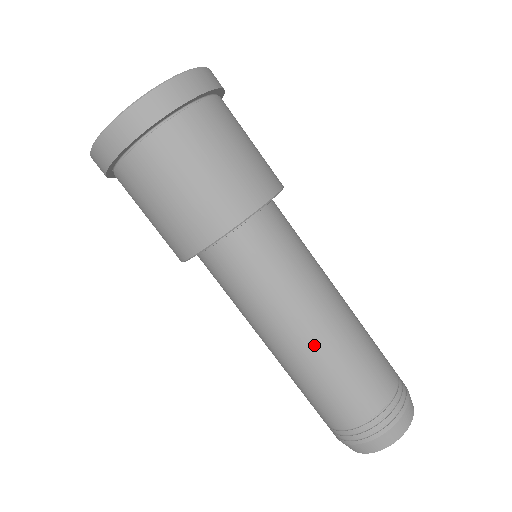
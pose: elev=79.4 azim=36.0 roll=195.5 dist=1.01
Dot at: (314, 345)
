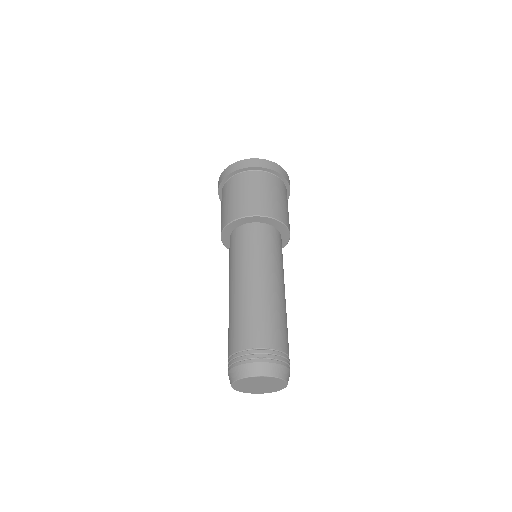
Dot at: (252, 290)
